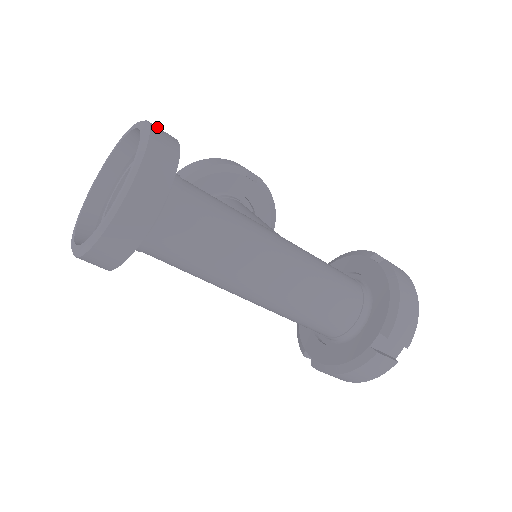
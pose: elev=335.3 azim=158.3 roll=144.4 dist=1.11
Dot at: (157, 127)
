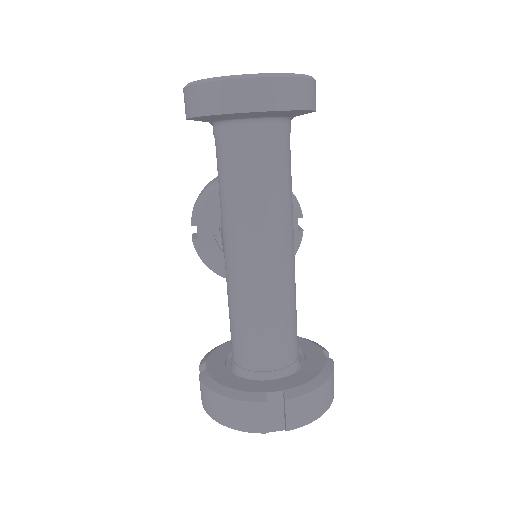
Dot at: occluded
